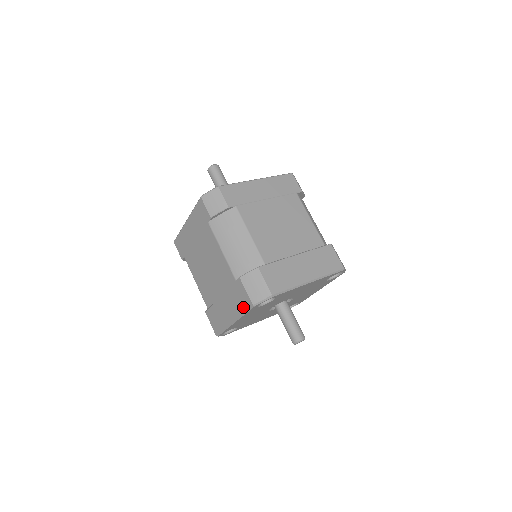
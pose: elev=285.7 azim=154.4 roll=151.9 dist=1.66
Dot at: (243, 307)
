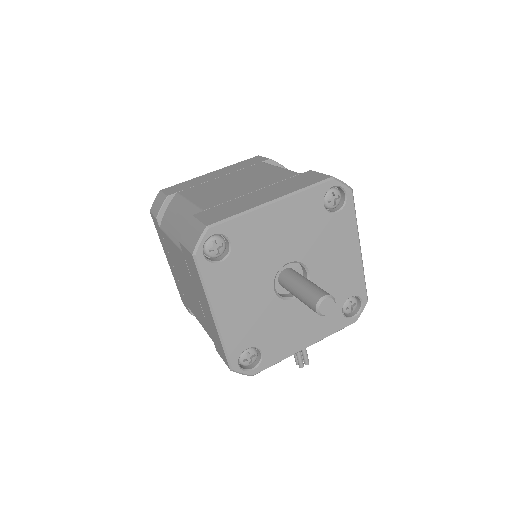
Dot at: (197, 275)
